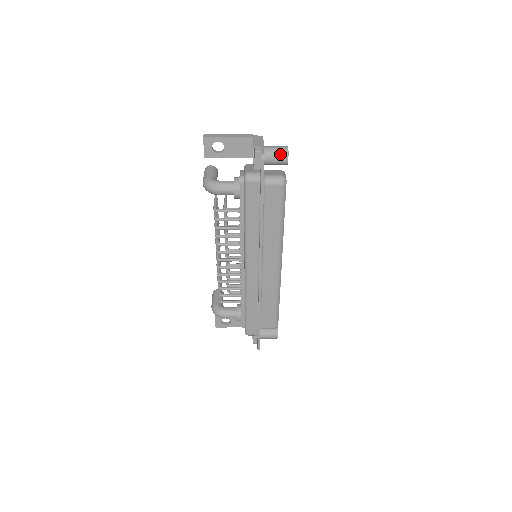
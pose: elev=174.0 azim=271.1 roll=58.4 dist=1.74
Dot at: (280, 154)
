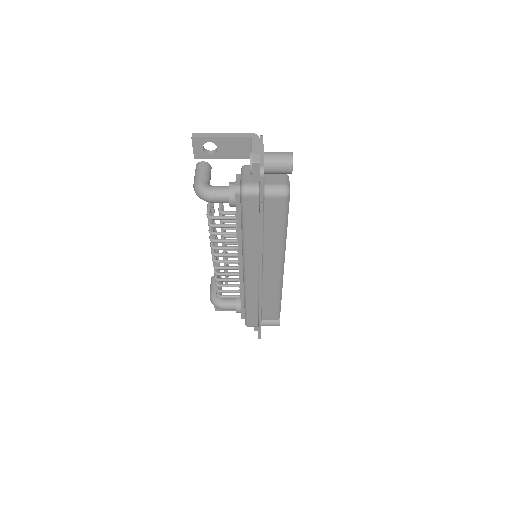
Dot at: (283, 163)
